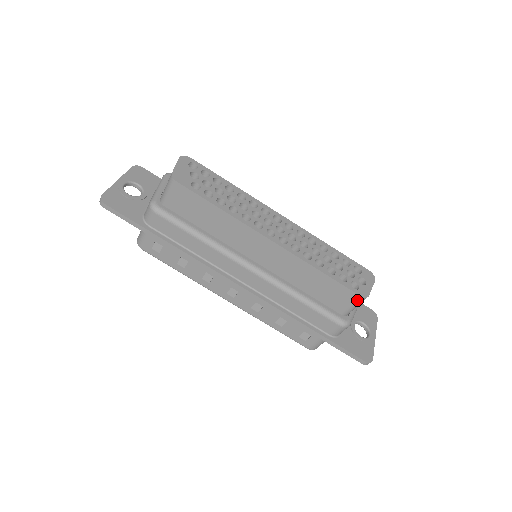
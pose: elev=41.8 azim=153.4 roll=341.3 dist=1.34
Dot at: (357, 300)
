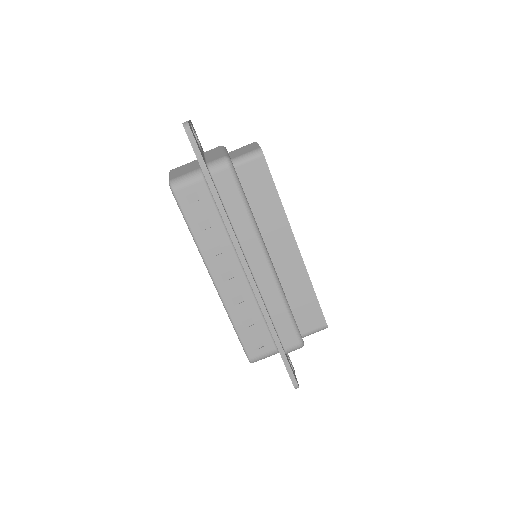
Dot at: (322, 326)
